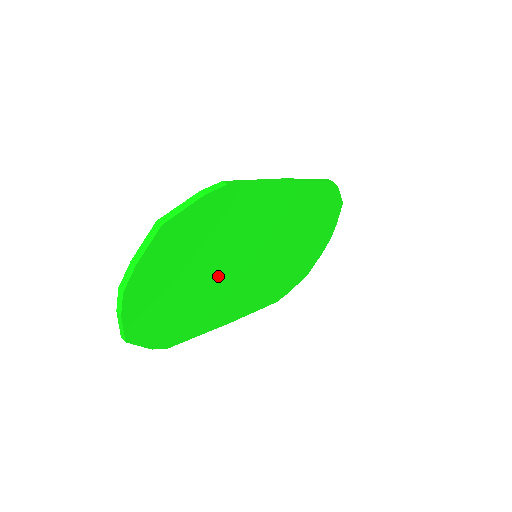
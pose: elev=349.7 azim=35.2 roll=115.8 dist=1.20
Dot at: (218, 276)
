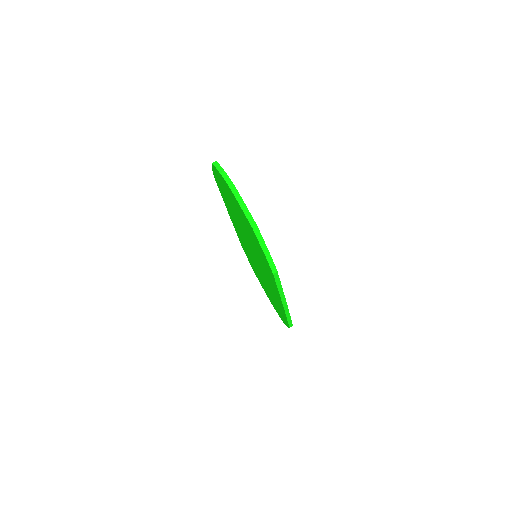
Dot at: occluded
